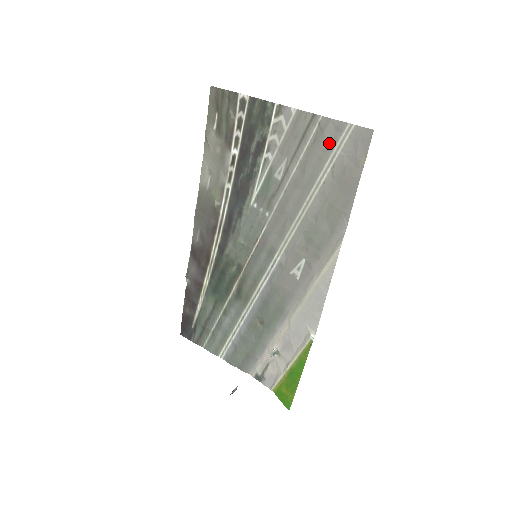
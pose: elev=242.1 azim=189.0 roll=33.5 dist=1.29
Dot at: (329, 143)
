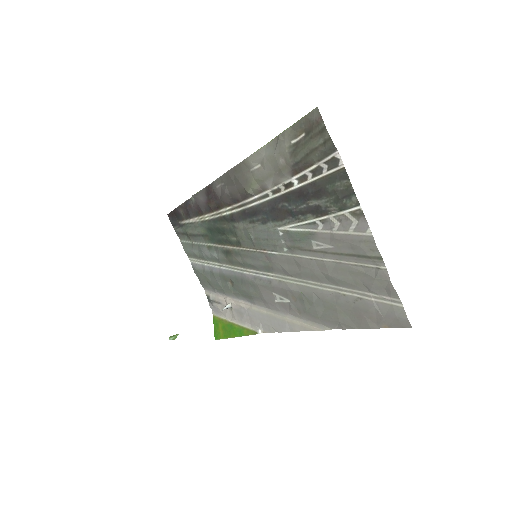
Dot at: (372, 287)
